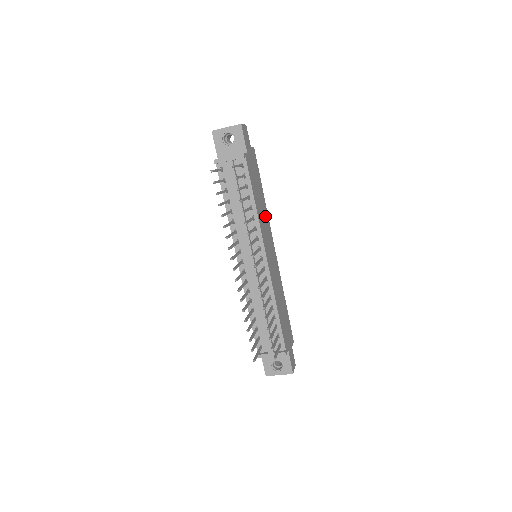
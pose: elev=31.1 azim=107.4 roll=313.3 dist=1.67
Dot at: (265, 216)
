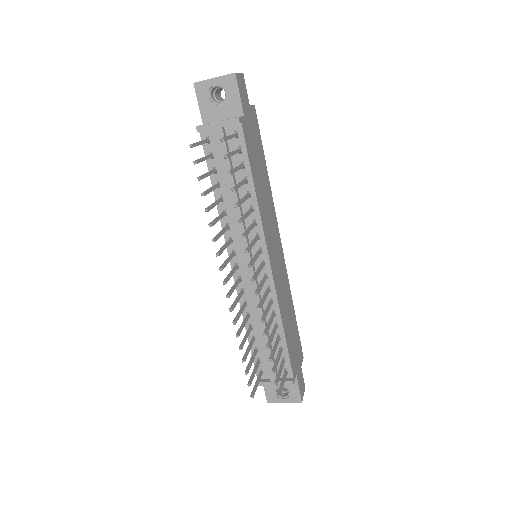
Dot at: (269, 202)
